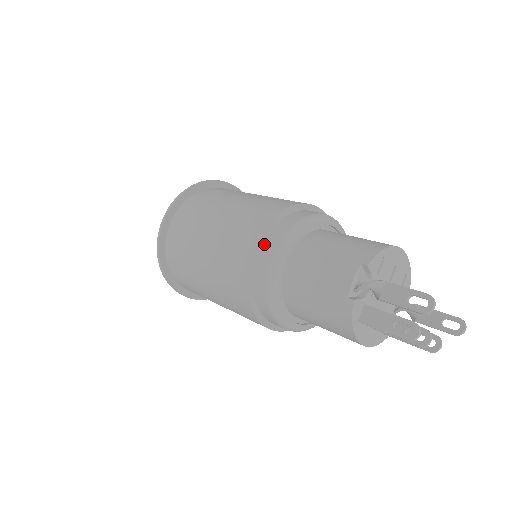
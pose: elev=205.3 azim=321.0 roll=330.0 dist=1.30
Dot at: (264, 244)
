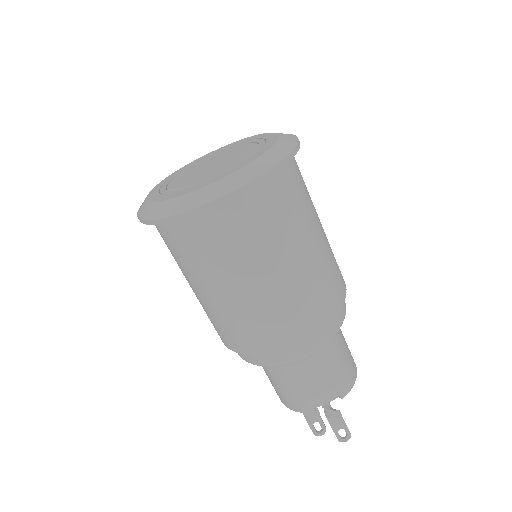
Dot at: (303, 339)
